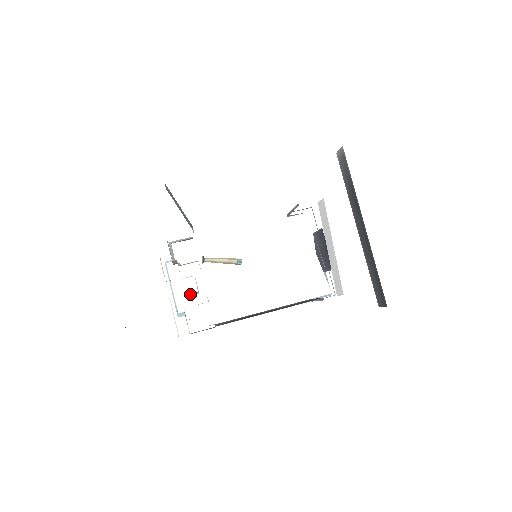
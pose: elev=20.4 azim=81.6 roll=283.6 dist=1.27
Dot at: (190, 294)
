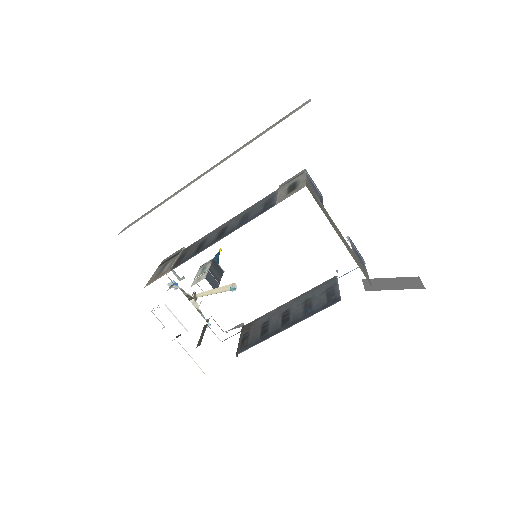
Dot at: (212, 288)
